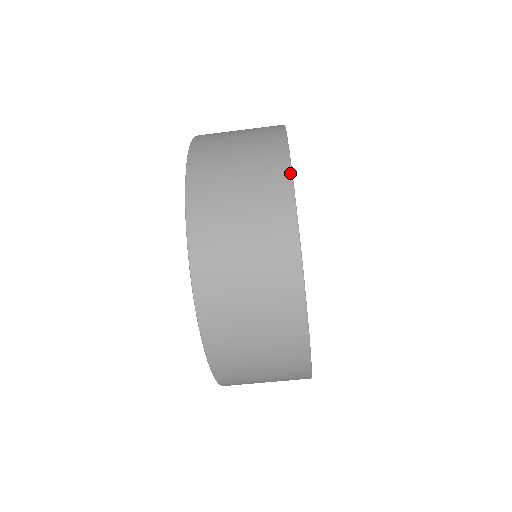
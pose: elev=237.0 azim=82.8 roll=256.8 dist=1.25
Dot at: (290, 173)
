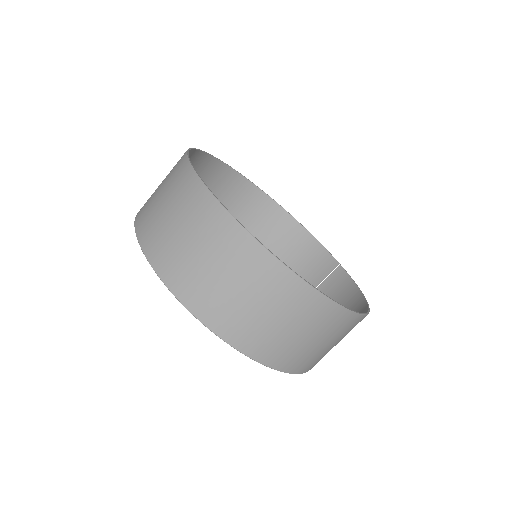
Dot at: (195, 150)
